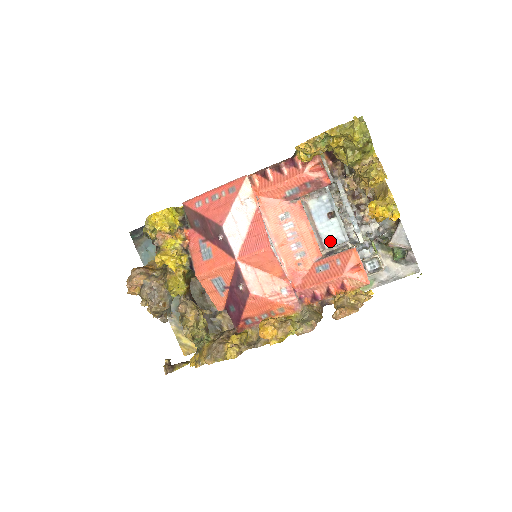
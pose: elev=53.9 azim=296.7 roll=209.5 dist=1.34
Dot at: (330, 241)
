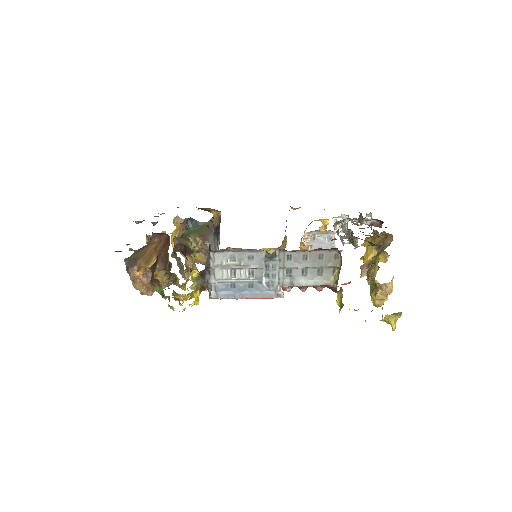
Dot at: occluded
